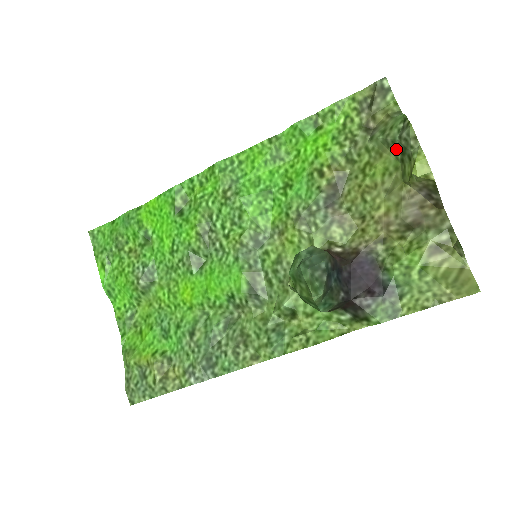
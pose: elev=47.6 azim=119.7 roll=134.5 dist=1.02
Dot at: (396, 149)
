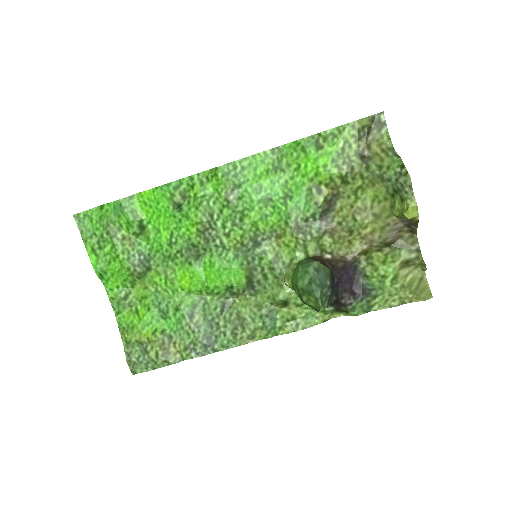
Dot at: (389, 186)
